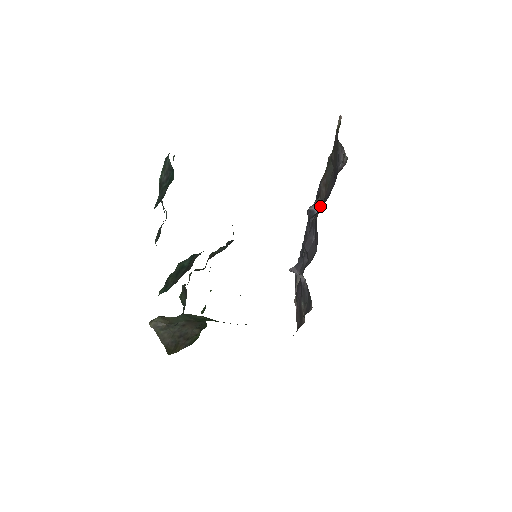
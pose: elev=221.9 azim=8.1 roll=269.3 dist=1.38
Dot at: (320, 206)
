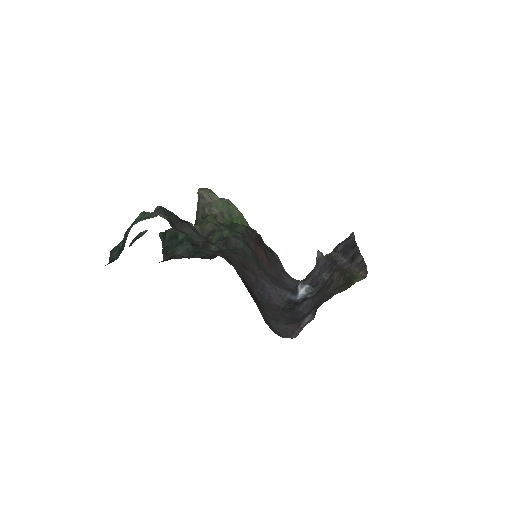
Dot at: (322, 283)
